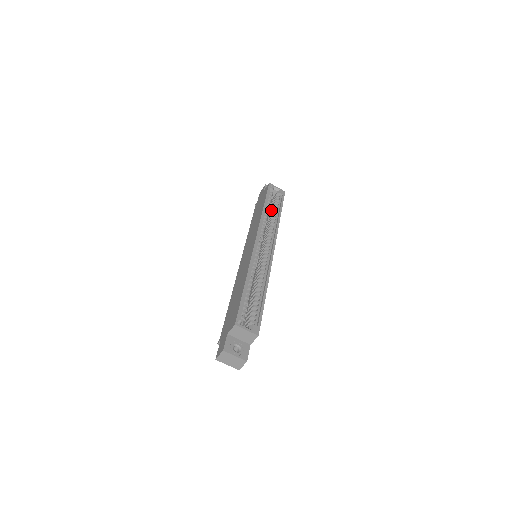
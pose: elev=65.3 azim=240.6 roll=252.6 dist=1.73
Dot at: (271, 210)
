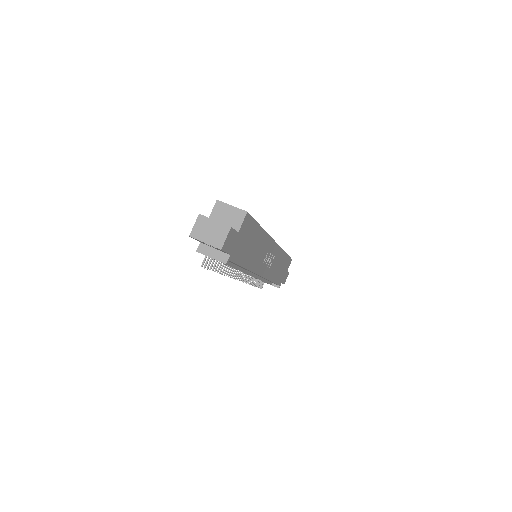
Dot at: occluded
